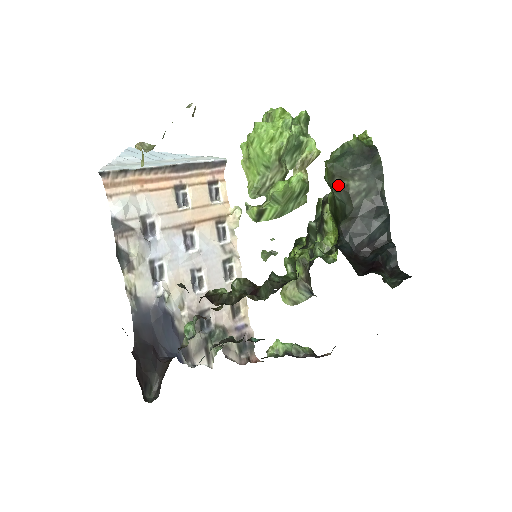
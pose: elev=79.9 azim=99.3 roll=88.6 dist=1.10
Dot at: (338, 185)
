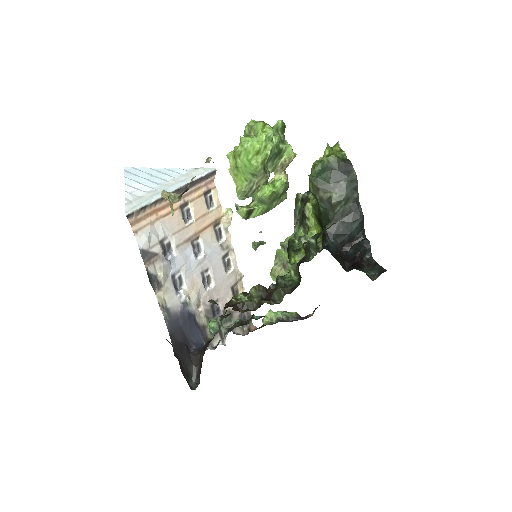
Dot at: (323, 197)
